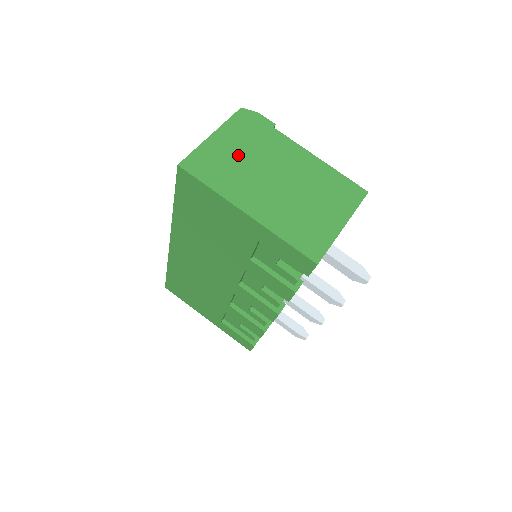
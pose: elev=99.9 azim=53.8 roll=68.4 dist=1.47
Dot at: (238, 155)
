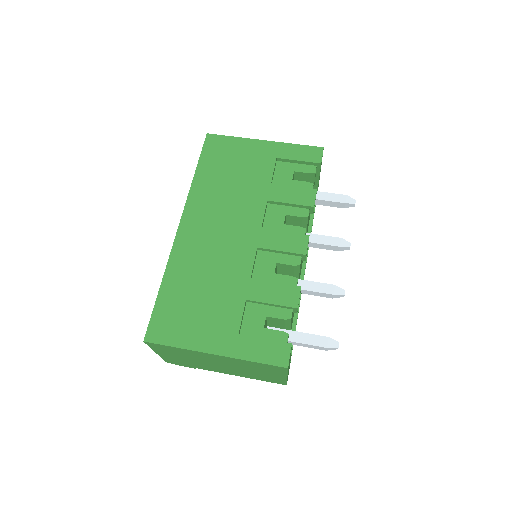
Dot at: occluded
